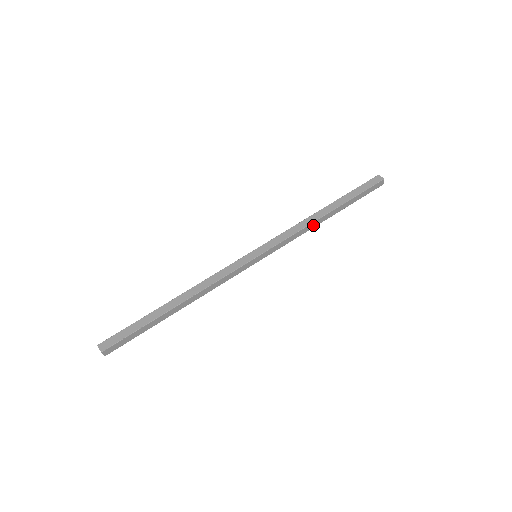
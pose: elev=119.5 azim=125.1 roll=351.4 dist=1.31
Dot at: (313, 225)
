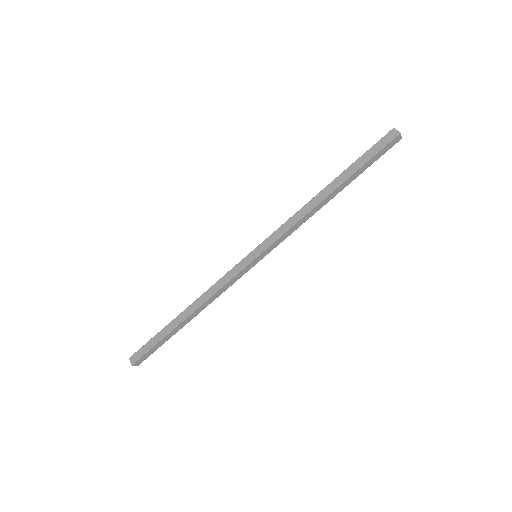
Dot at: occluded
